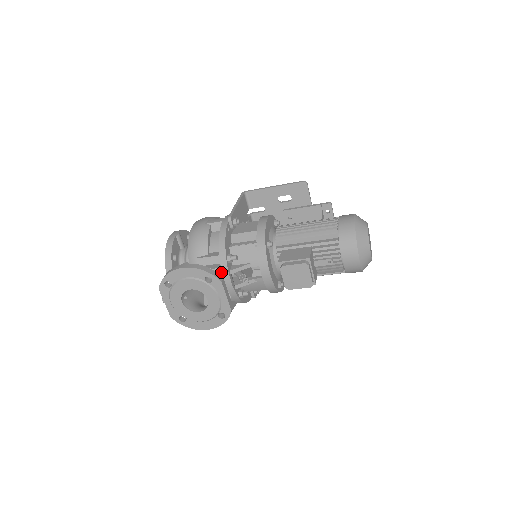
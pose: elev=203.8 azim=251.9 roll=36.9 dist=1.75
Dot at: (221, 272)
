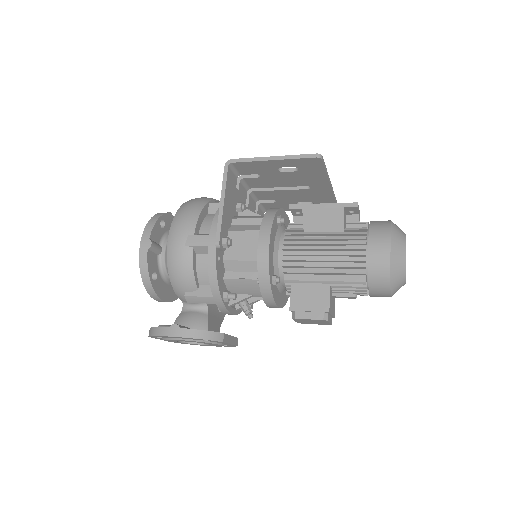
Dot at: occluded
